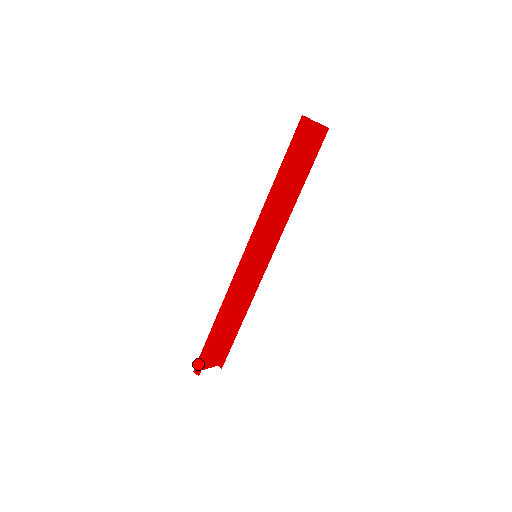
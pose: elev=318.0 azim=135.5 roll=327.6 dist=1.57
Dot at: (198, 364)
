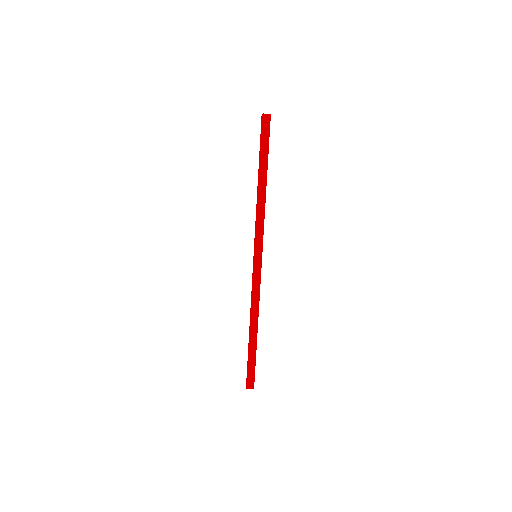
Dot at: (250, 379)
